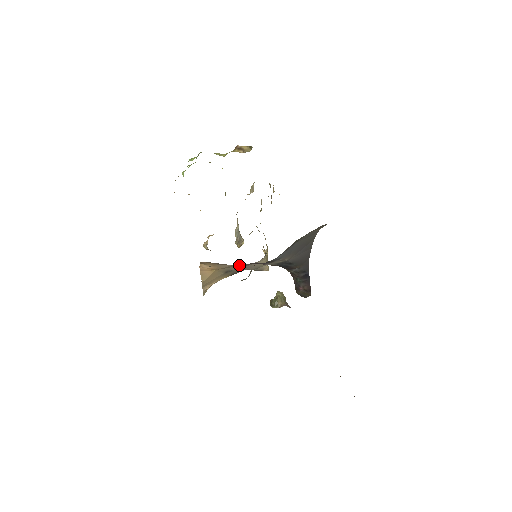
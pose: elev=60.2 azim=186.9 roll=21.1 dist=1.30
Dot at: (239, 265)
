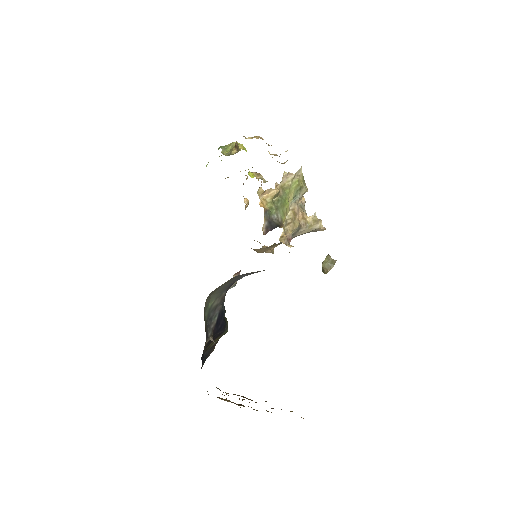
Dot at: occluded
